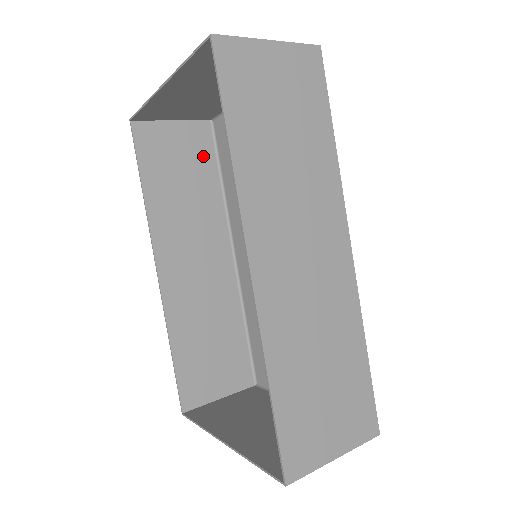
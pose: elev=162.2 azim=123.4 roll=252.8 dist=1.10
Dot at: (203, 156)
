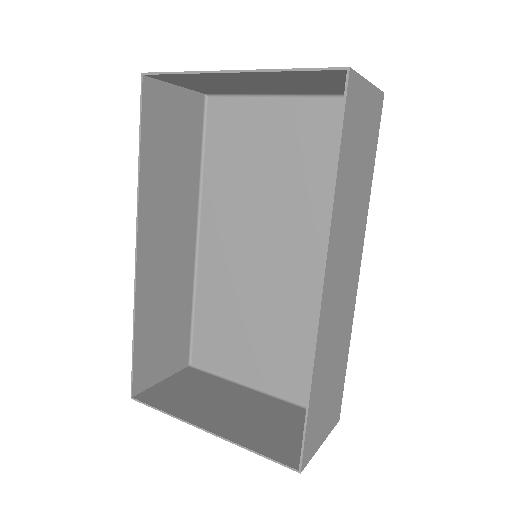
Dot at: (193, 131)
